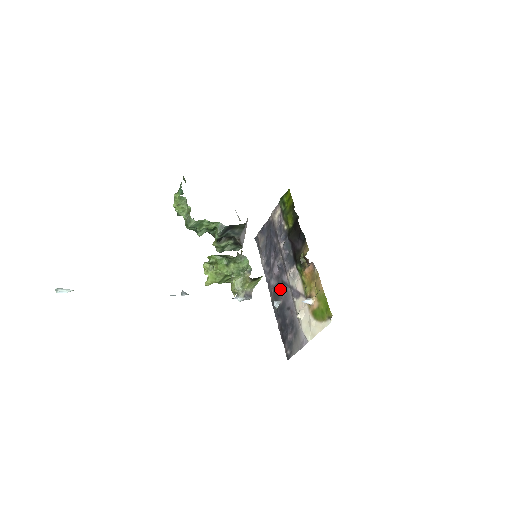
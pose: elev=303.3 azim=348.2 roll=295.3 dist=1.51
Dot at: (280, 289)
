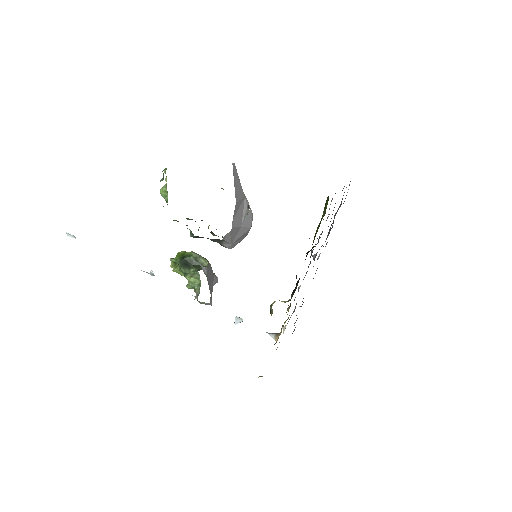
Dot at: occluded
